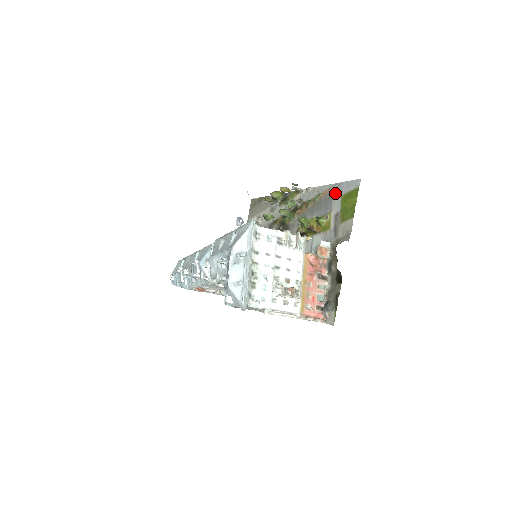
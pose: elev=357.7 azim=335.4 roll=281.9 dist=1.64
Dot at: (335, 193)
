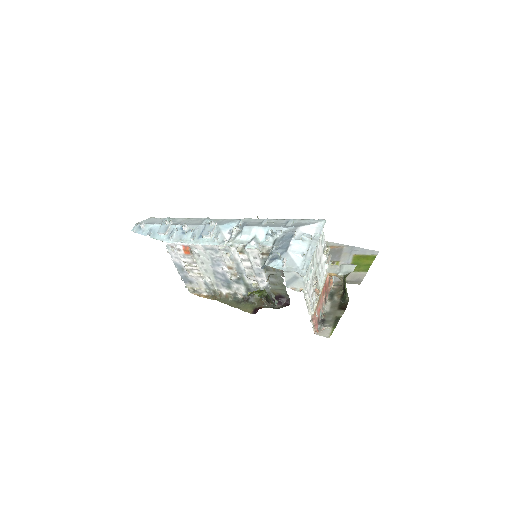
Dot at: (347, 251)
